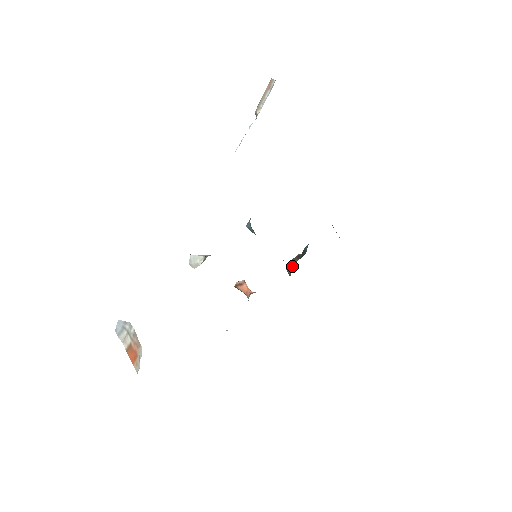
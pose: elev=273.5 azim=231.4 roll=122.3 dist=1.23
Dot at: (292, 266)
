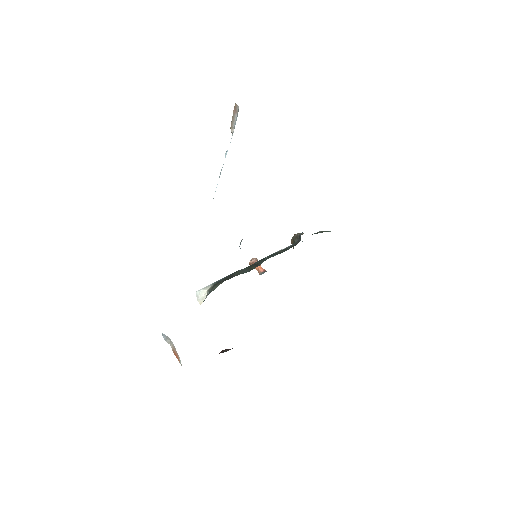
Dot at: occluded
